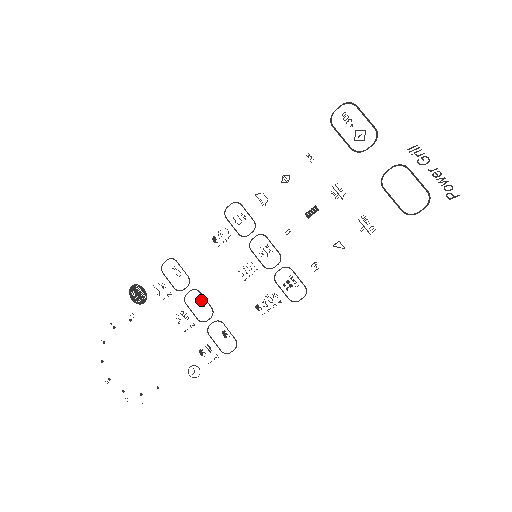
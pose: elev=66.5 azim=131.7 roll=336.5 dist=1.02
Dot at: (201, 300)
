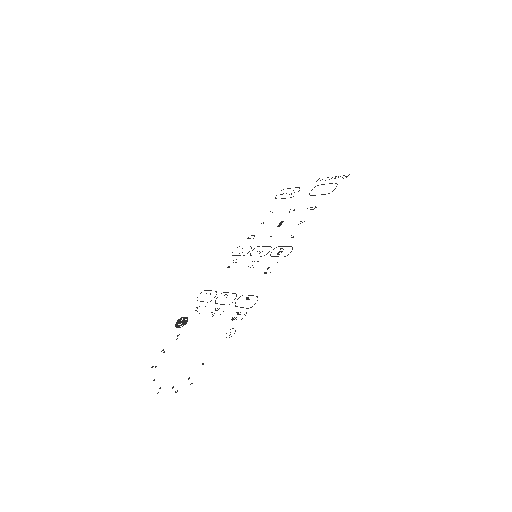
Dot at: (227, 295)
